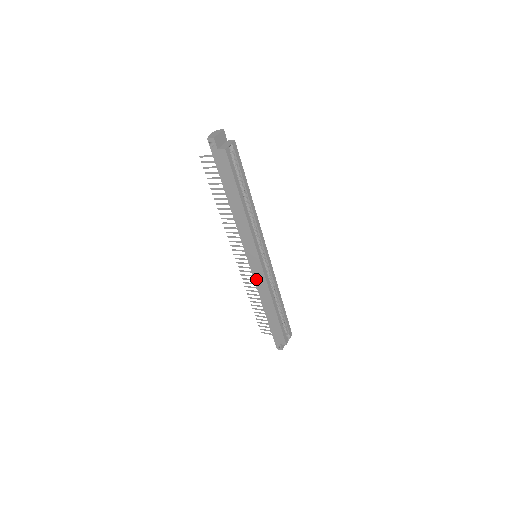
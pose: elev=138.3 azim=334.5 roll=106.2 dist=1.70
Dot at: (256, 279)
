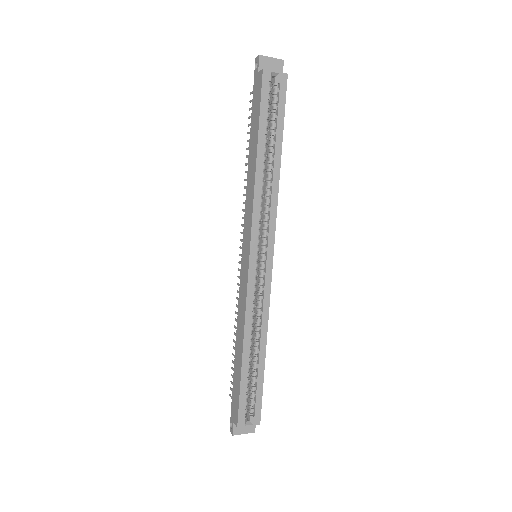
Dot at: (241, 289)
